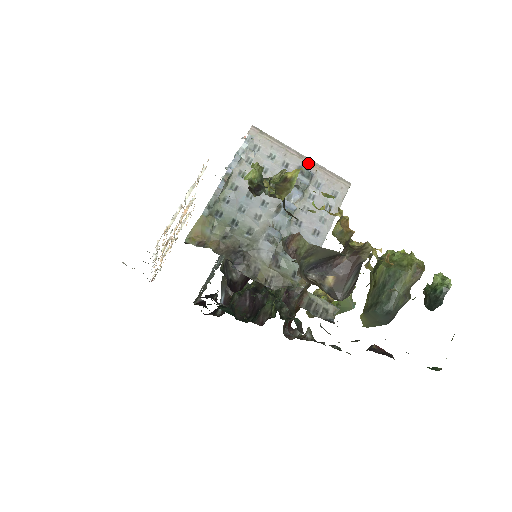
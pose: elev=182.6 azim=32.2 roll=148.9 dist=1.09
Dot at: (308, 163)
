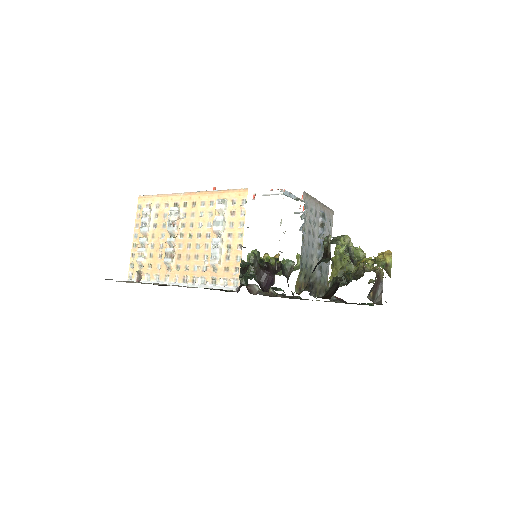
Dot at: (322, 206)
